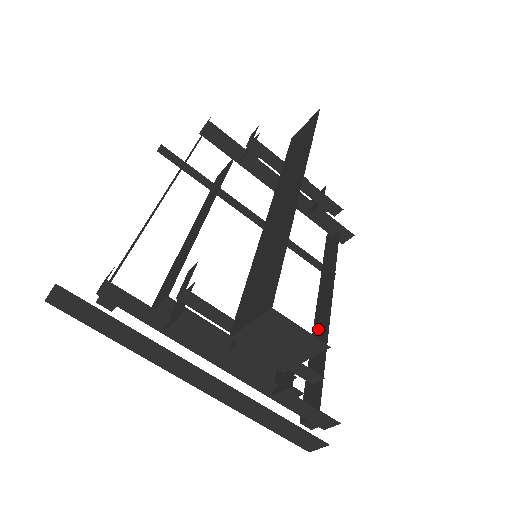
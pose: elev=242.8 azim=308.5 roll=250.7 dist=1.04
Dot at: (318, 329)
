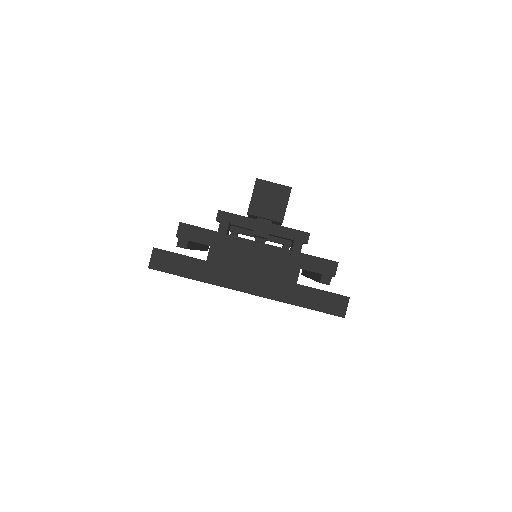
Dot at: (312, 273)
